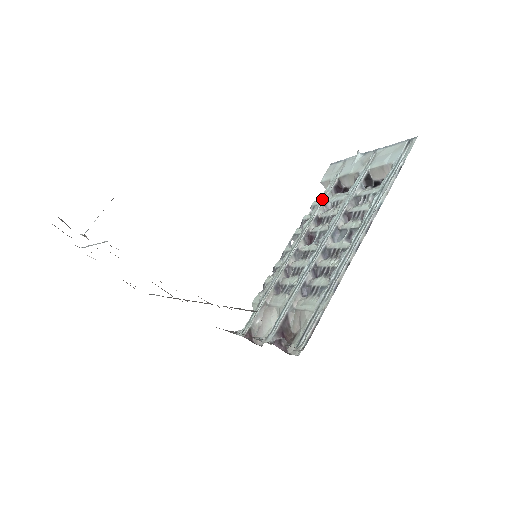
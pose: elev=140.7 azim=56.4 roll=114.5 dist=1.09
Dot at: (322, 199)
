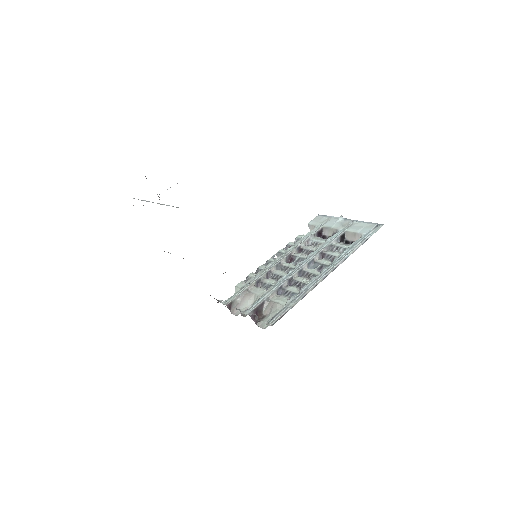
Dot at: (307, 236)
